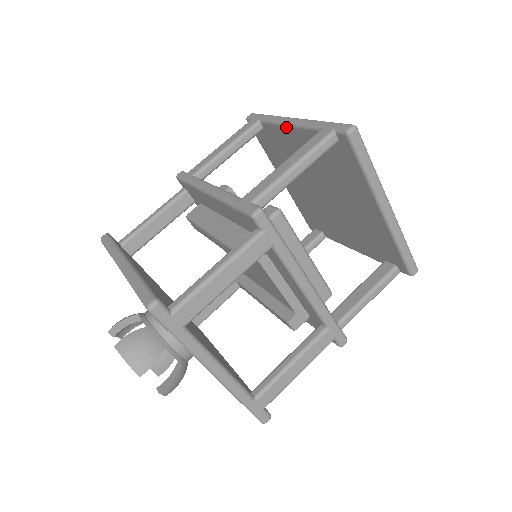
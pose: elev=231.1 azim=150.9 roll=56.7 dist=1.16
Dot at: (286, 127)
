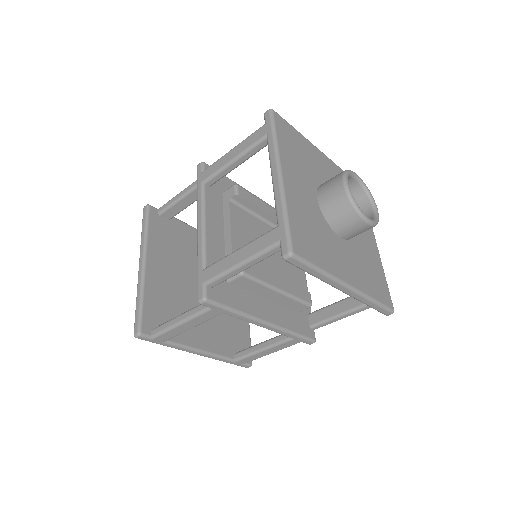
Dot at: (272, 176)
